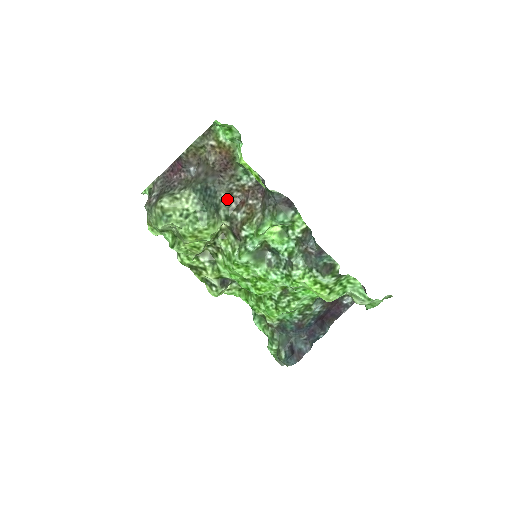
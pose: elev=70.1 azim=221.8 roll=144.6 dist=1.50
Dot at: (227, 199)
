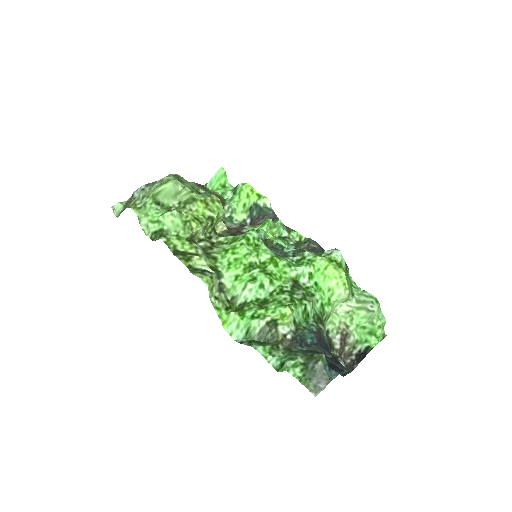
Dot at: occluded
